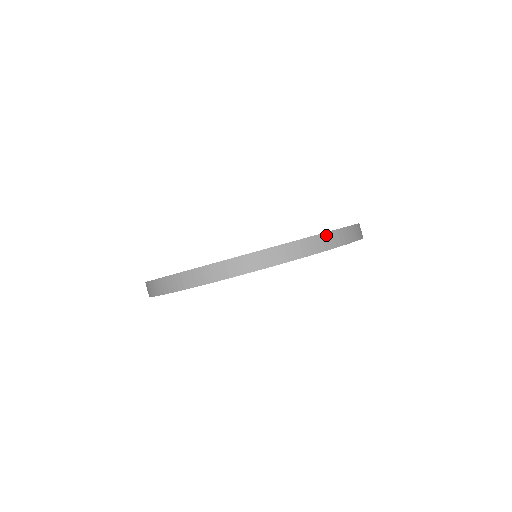
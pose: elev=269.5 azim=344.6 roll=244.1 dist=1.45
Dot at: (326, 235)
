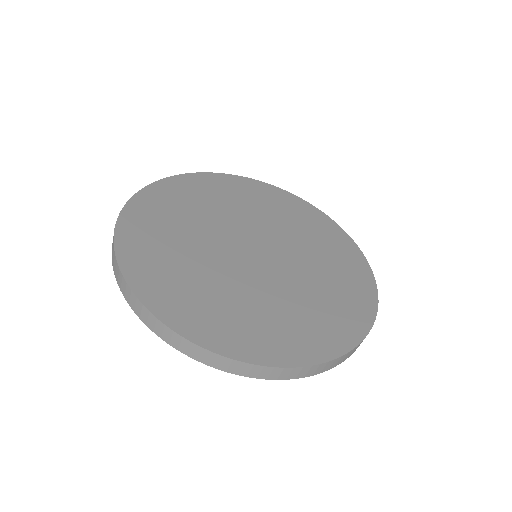
Dot at: (346, 354)
